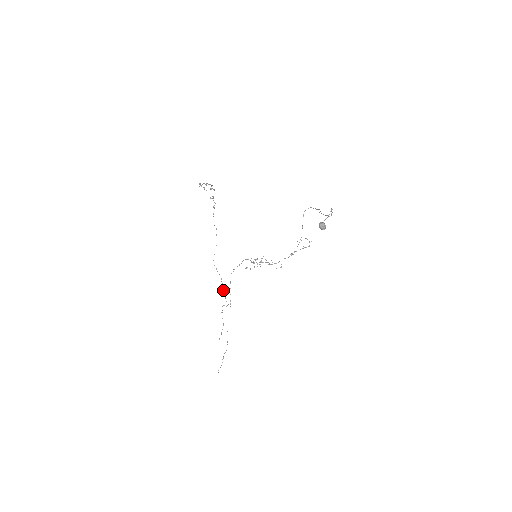
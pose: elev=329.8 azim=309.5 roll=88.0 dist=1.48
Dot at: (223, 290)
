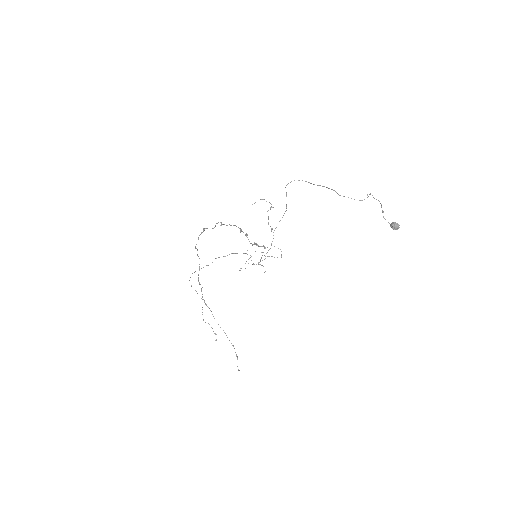
Dot at: (202, 296)
